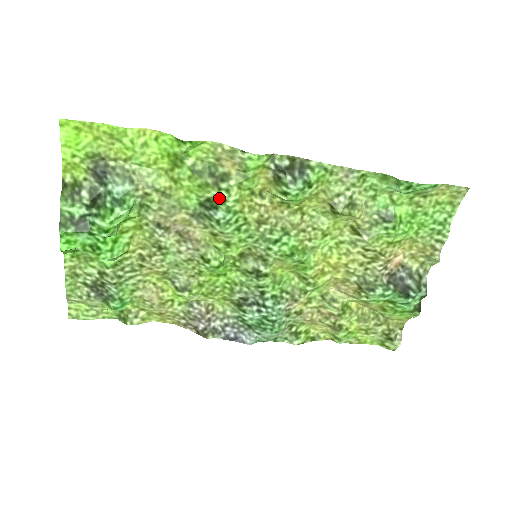
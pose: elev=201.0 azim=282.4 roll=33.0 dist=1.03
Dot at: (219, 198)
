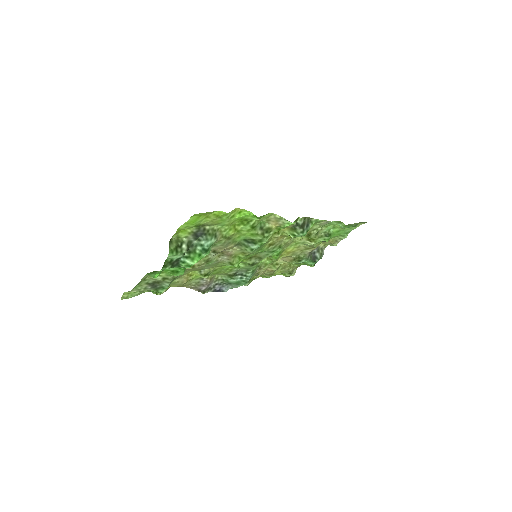
Dot at: (260, 240)
